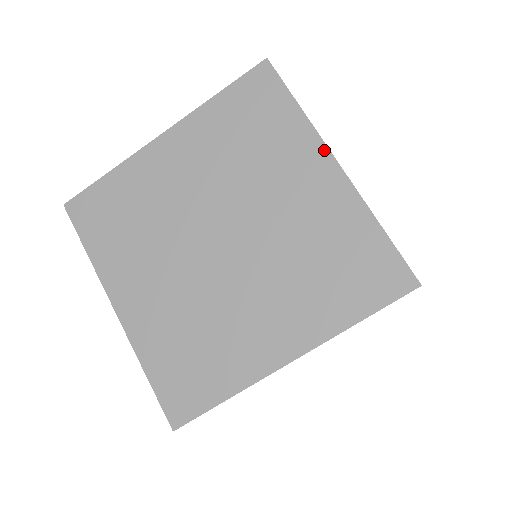
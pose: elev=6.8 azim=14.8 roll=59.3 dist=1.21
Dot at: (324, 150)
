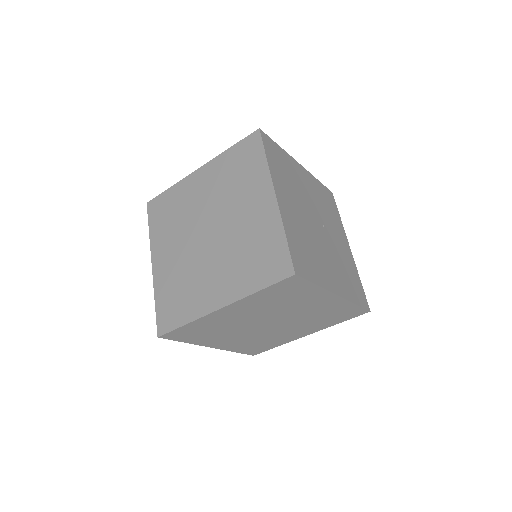
Dot at: (271, 186)
